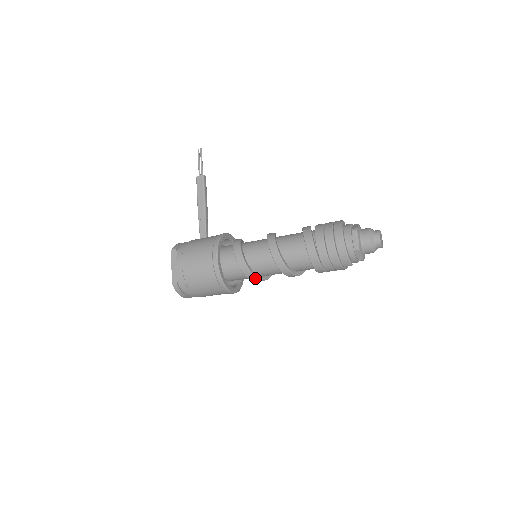
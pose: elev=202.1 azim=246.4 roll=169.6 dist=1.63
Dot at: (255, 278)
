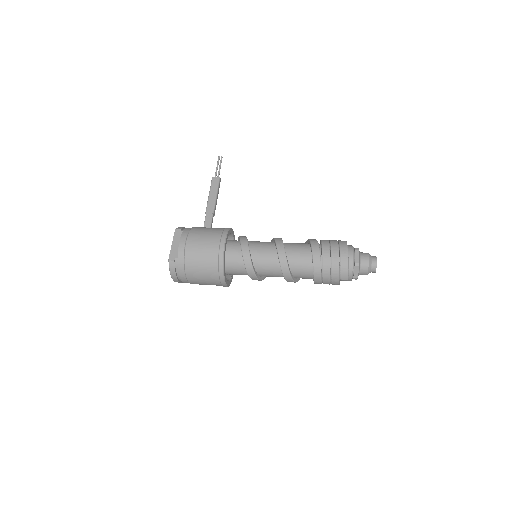
Dot at: (253, 273)
